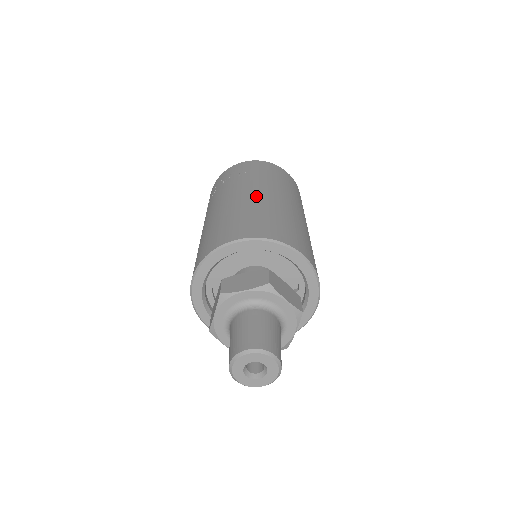
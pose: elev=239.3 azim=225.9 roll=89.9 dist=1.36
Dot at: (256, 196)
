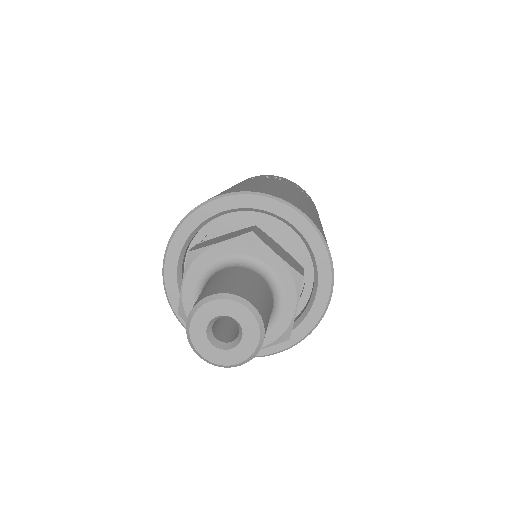
Dot at: occluded
